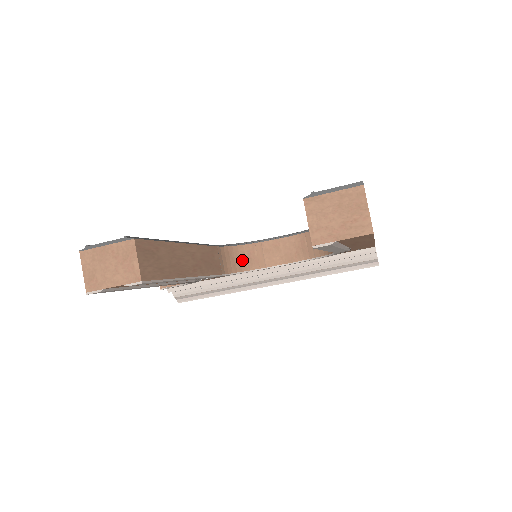
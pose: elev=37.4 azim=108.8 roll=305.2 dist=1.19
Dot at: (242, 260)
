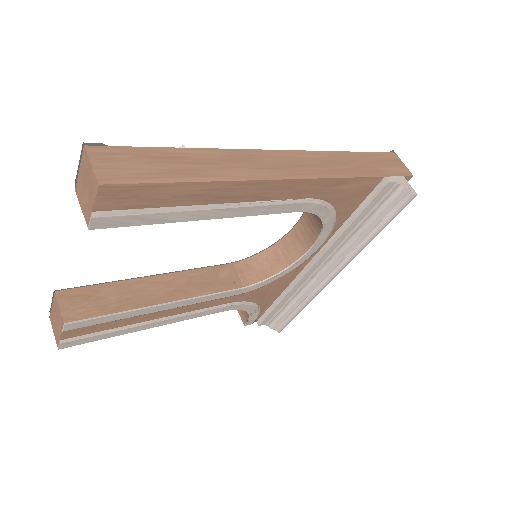
Dot at: (267, 266)
